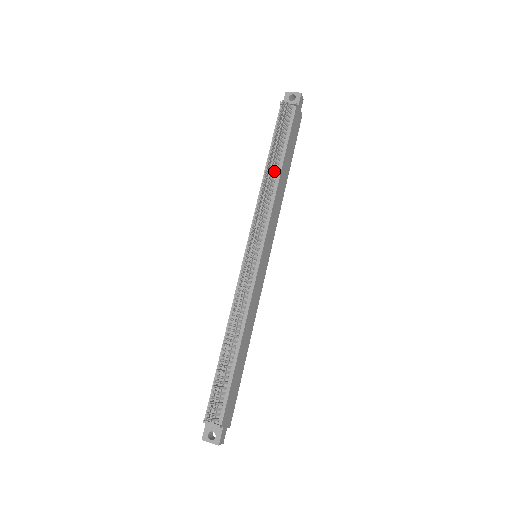
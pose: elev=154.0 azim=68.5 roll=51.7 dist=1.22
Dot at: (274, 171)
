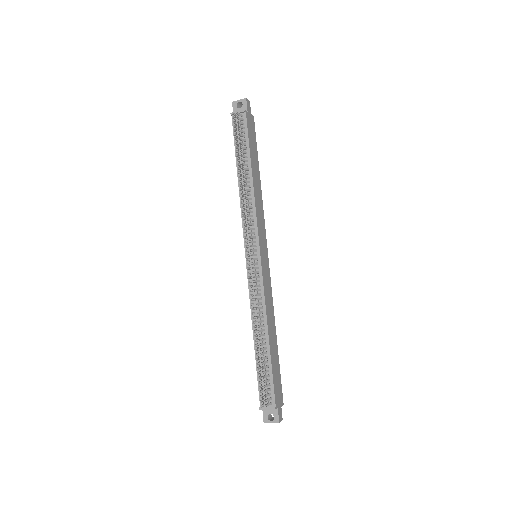
Dot at: (246, 178)
